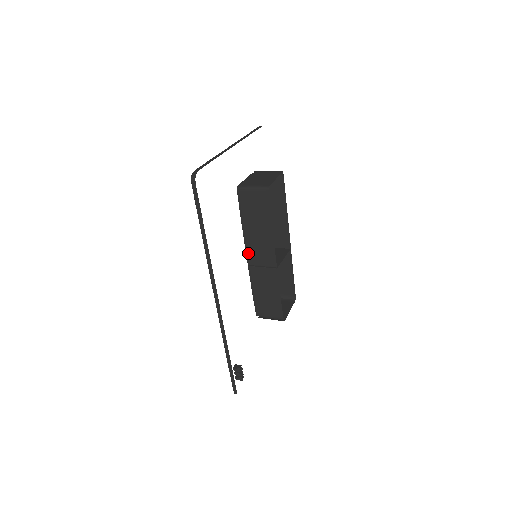
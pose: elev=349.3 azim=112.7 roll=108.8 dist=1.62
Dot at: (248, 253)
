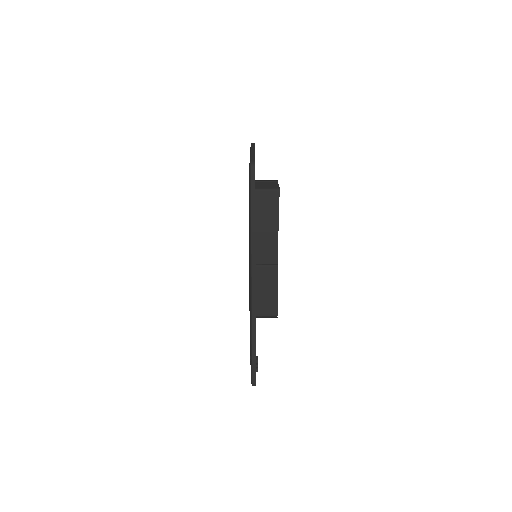
Dot at: occluded
